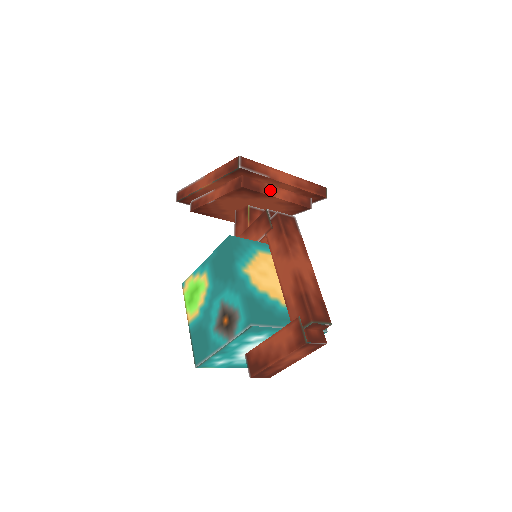
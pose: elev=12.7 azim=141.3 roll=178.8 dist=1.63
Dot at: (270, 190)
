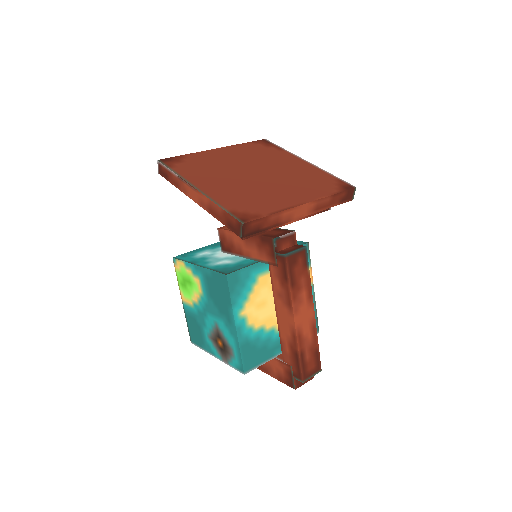
Dot at: occluded
